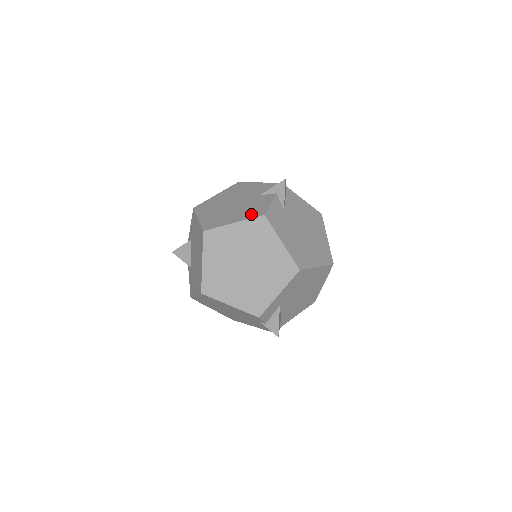
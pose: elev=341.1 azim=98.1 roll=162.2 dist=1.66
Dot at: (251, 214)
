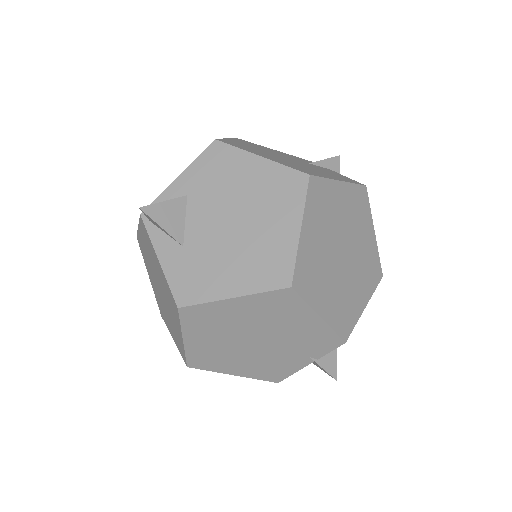
Dot at: (346, 179)
